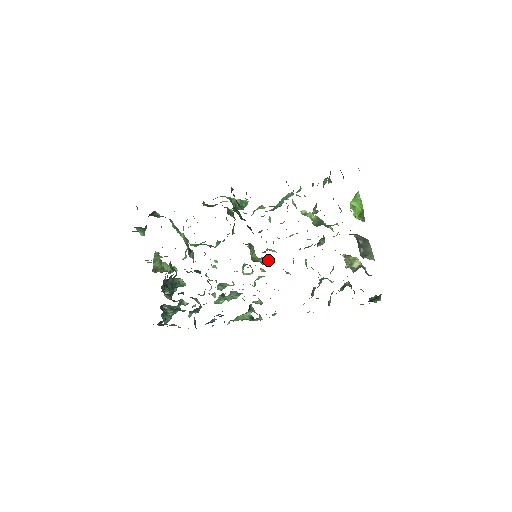
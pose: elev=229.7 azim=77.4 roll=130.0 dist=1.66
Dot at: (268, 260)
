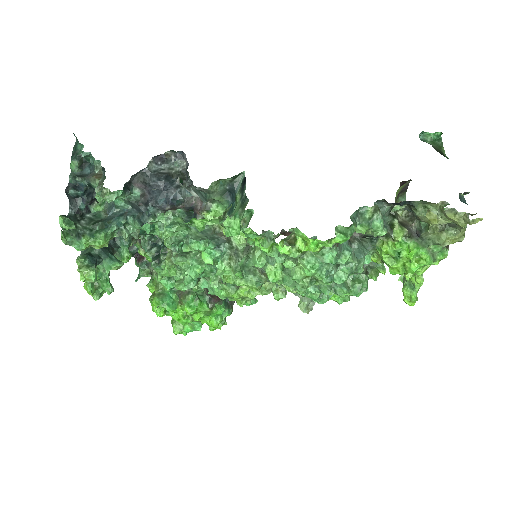
Dot at: (272, 286)
